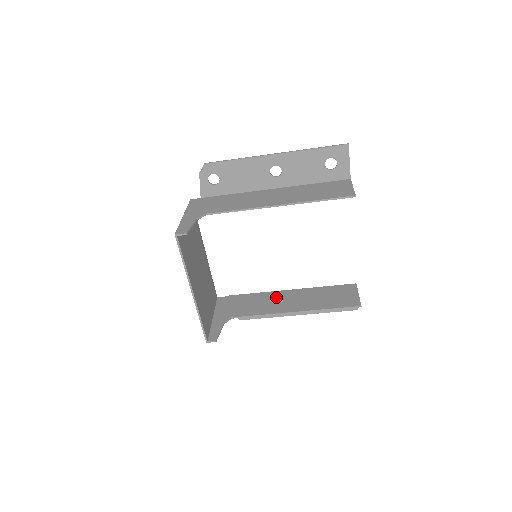
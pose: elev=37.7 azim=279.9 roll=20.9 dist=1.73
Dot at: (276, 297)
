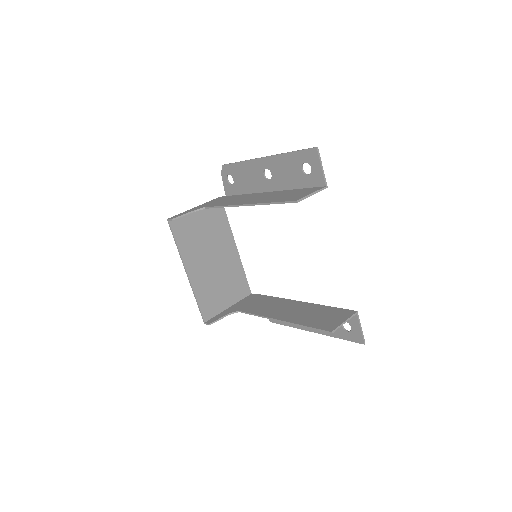
Dot at: (284, 304)
